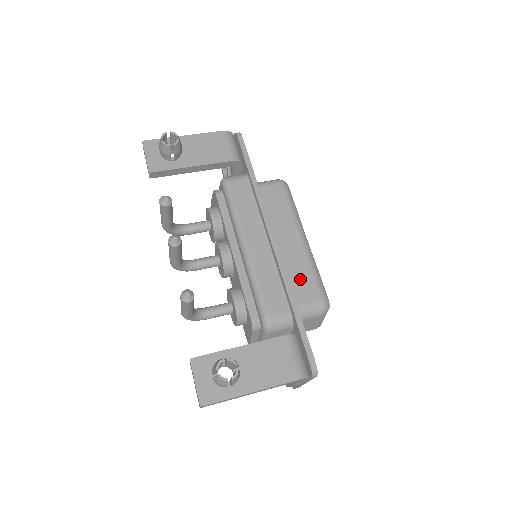
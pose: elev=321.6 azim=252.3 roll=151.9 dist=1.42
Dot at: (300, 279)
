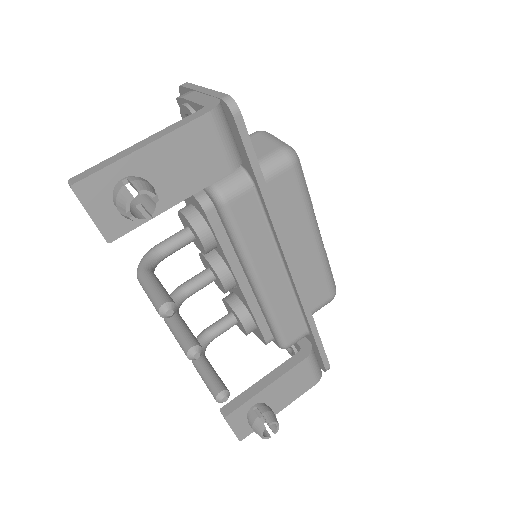
Dot at: (313, 285)
